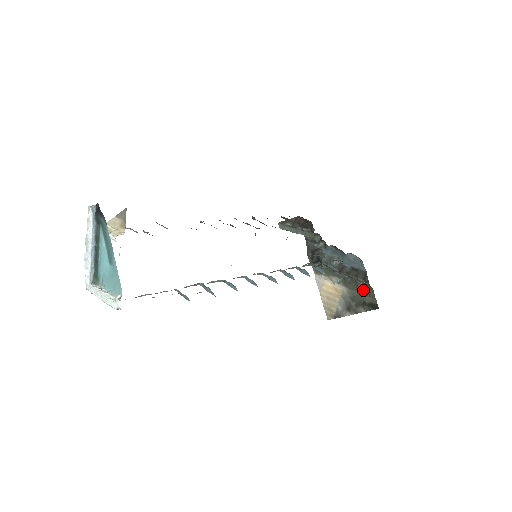
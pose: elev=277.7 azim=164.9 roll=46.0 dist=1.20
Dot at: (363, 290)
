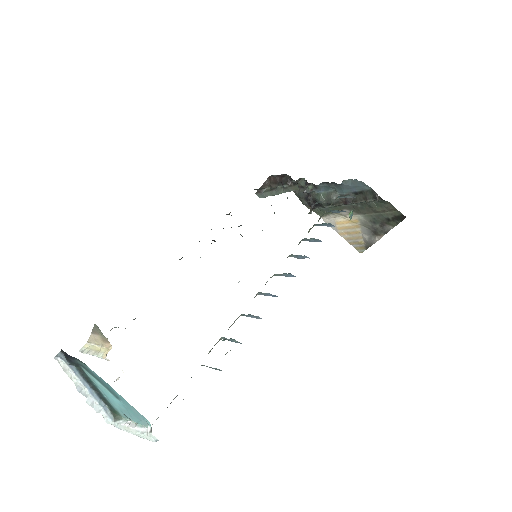
Dot at: (379, 208)
